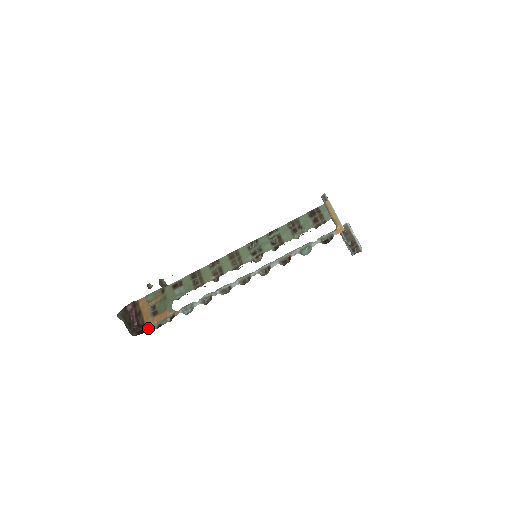
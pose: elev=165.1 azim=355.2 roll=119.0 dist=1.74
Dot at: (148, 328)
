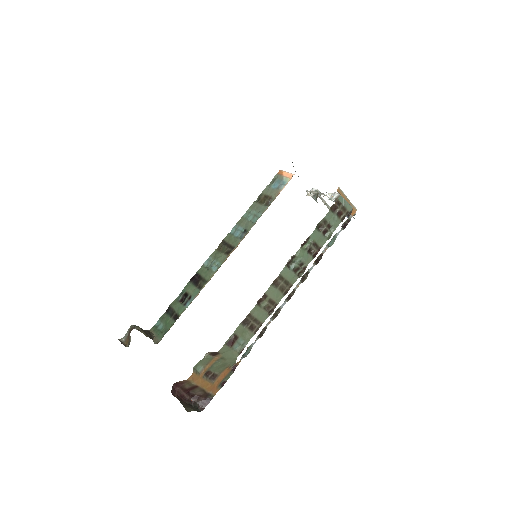
Dot at: (214, 394)
